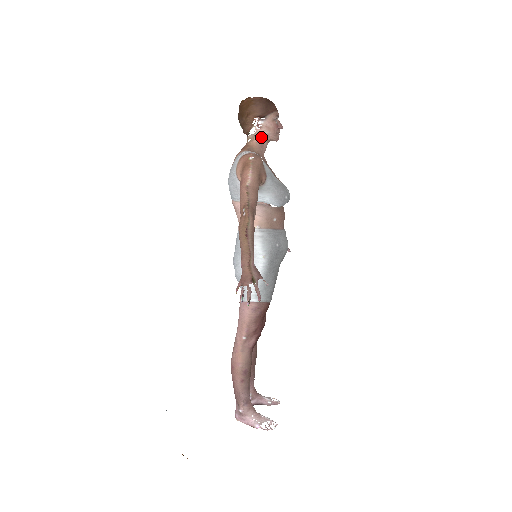
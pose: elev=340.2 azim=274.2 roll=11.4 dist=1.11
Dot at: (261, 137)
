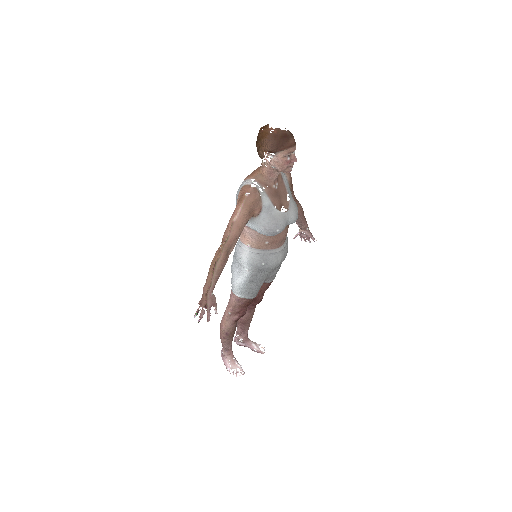
Dot at: (271, 168)
